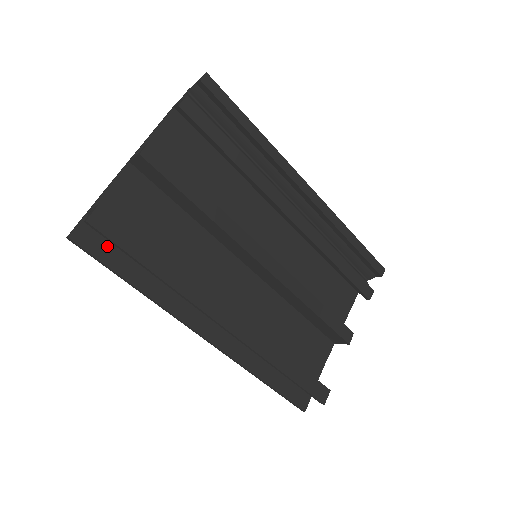
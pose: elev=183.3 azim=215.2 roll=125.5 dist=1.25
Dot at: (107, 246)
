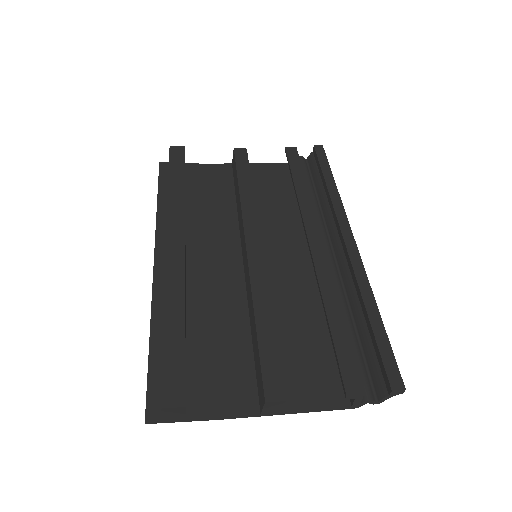
Dot at: occluded
